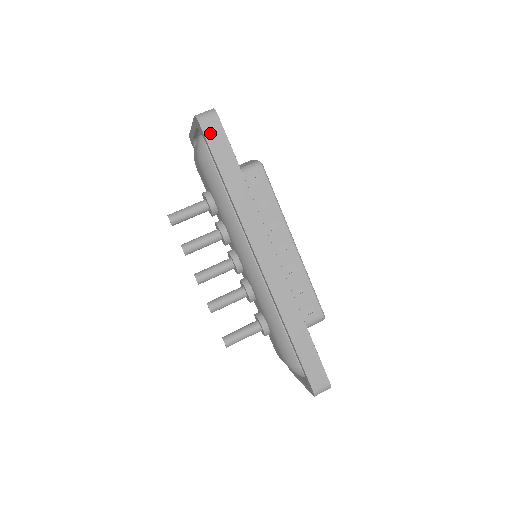
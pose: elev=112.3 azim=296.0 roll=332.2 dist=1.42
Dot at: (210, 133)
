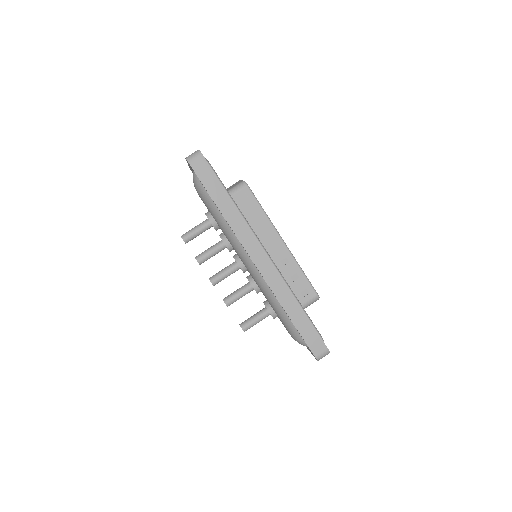
Dot at: (199, 169)
